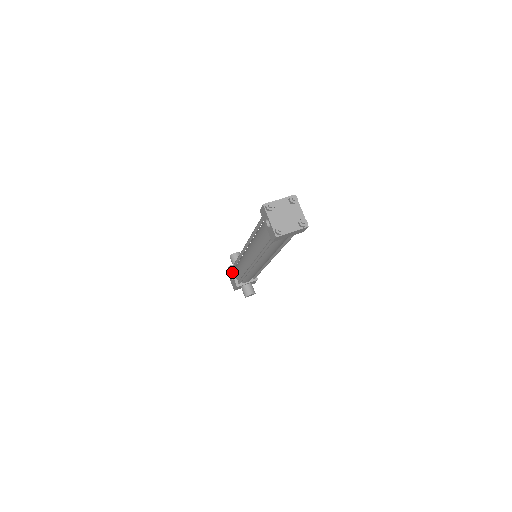
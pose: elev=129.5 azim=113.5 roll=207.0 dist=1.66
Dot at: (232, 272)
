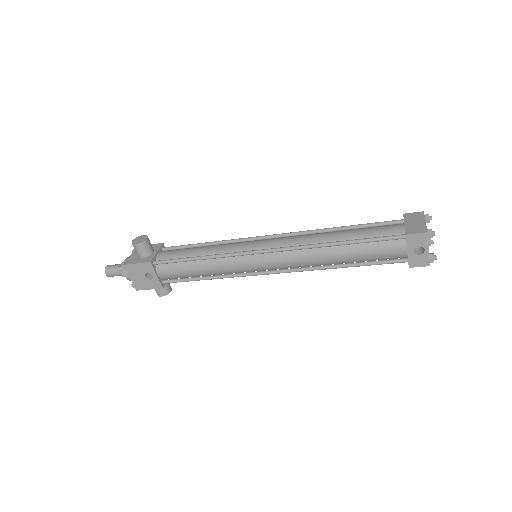
Dot at: (155, 270)
